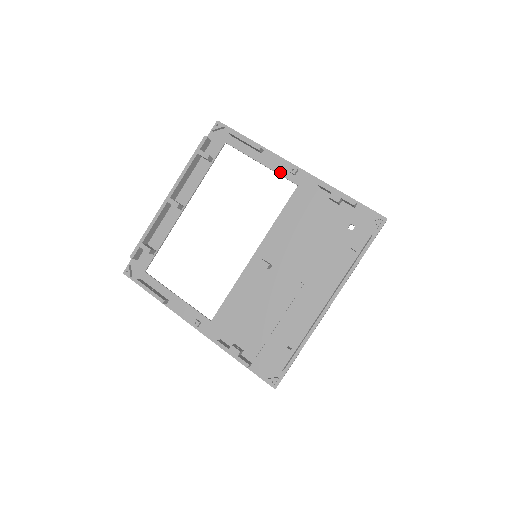
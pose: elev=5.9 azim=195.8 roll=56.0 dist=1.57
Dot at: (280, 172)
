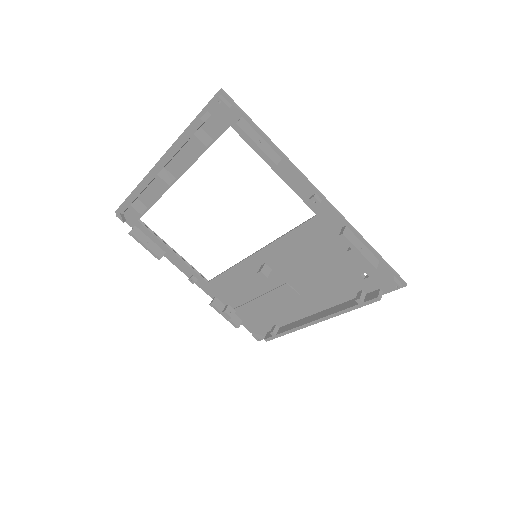
Dot at: (298, 192)
